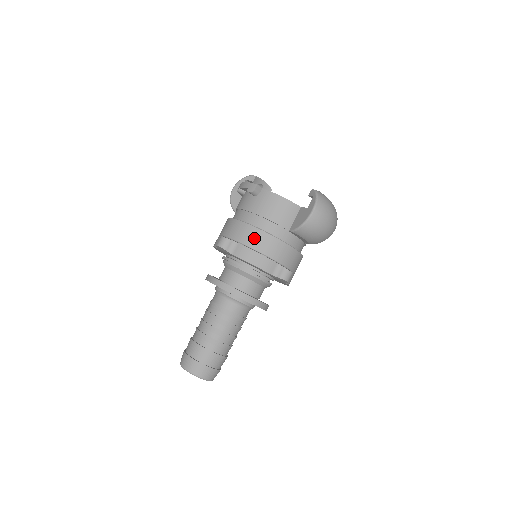
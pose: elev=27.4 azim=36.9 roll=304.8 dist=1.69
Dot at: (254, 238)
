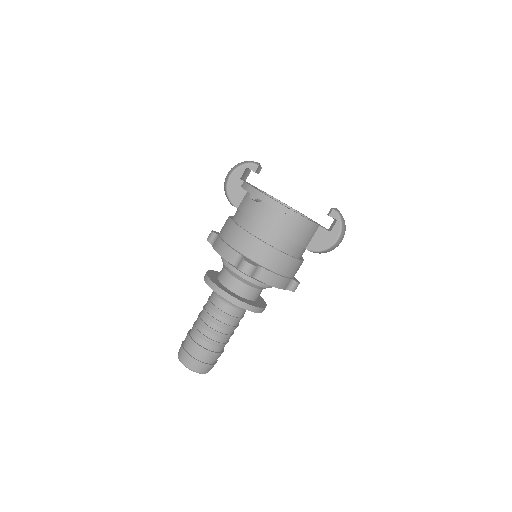
Dot at: (279, 263)
